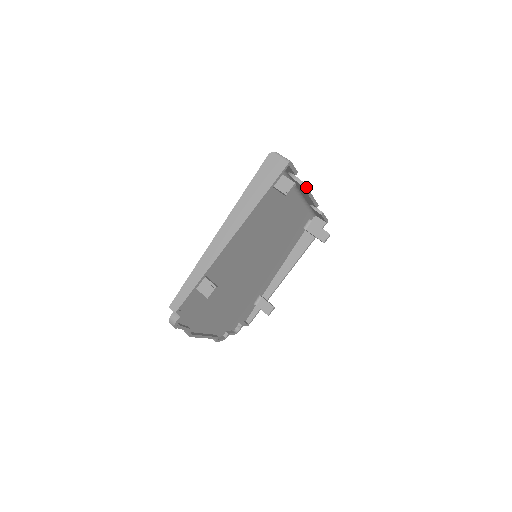
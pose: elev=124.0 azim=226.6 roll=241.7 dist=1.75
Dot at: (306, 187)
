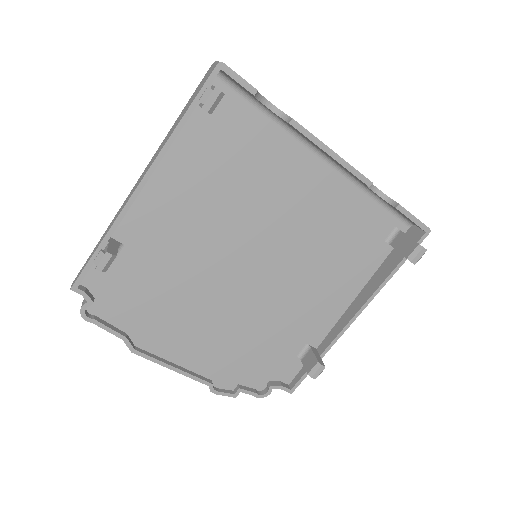
Dot at: (305, 130)
